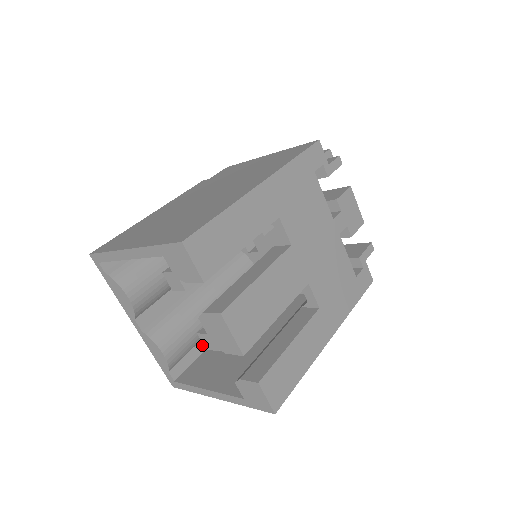
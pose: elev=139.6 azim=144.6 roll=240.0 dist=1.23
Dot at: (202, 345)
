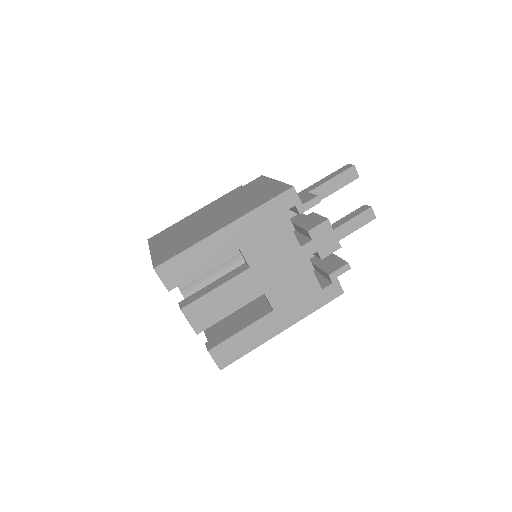
Dot at: occluded
